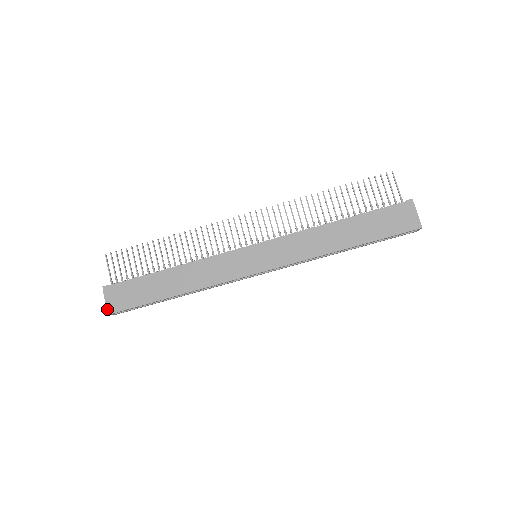
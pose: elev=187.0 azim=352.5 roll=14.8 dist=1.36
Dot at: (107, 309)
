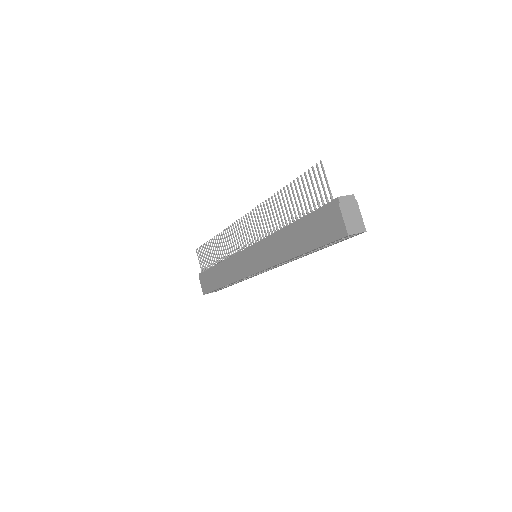
Dot at: (202, 291)
